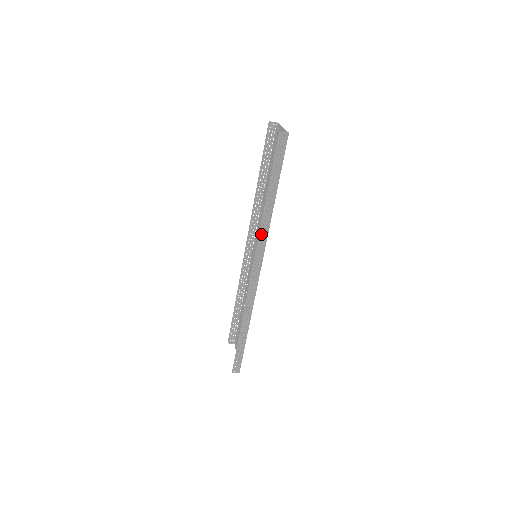
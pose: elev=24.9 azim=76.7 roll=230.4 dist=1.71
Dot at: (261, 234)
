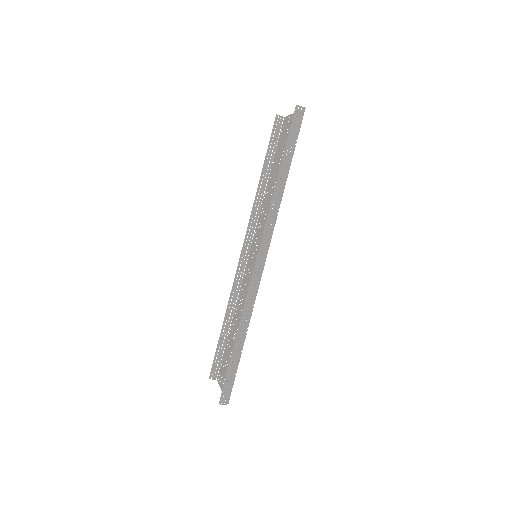
Dot at: (263, 230)
